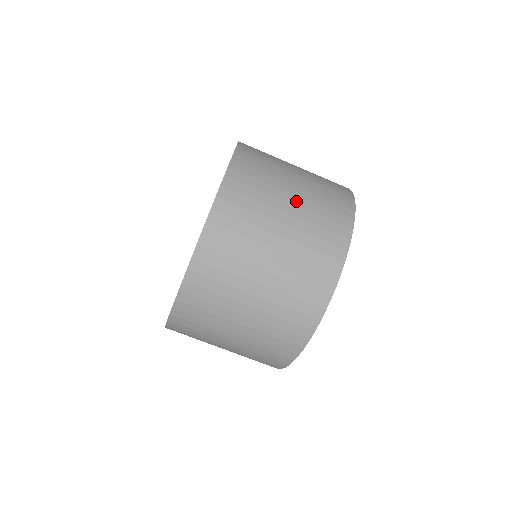
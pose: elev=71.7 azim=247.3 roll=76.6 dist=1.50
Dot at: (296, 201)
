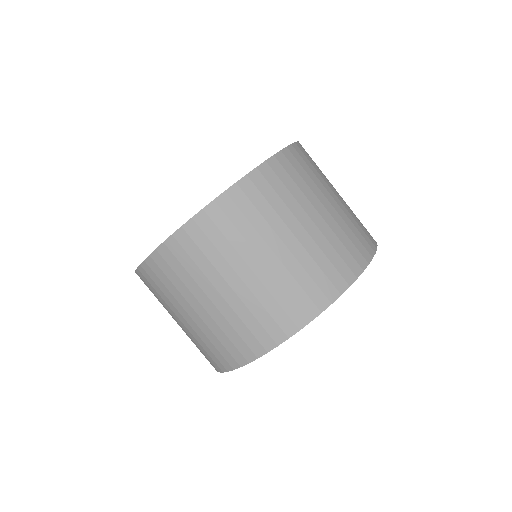
Dot at: (325, 215)
